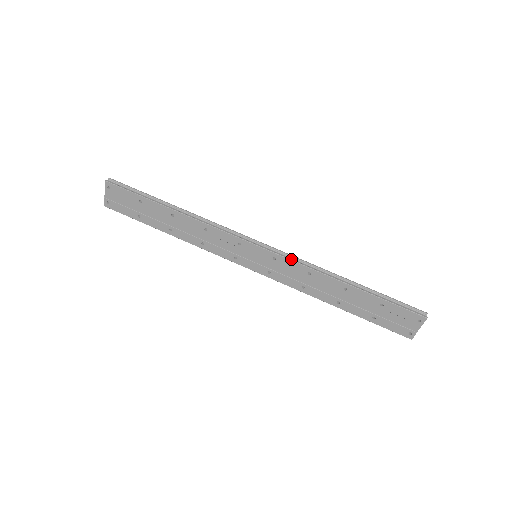
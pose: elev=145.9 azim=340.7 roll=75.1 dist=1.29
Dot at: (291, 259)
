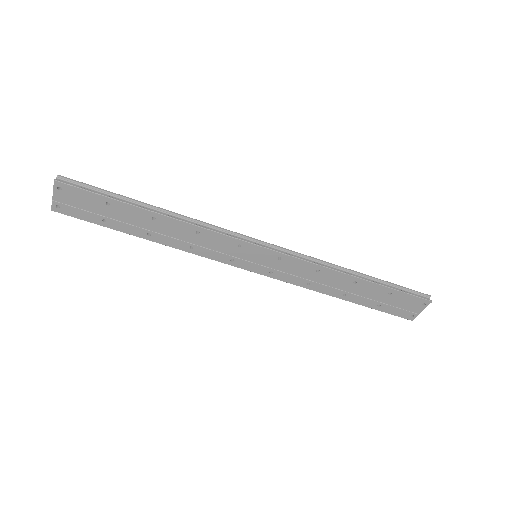
Dot at: (299, 258)
